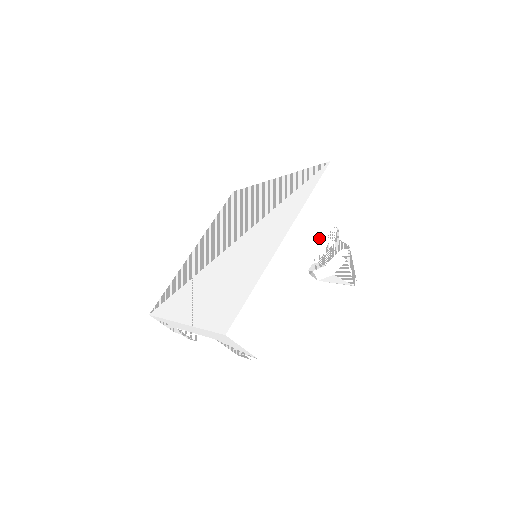
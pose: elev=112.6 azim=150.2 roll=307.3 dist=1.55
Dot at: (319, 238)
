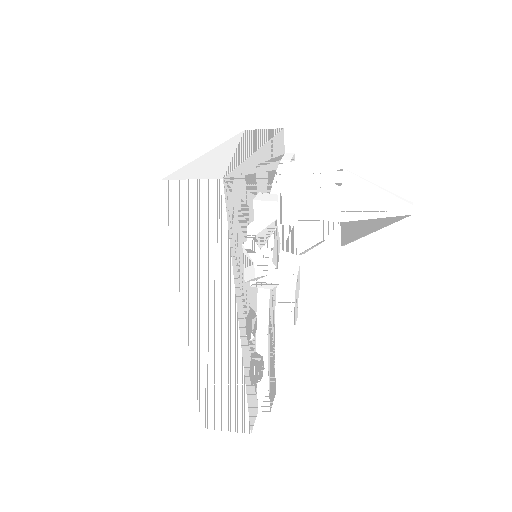
Dot at: (224, 285)
